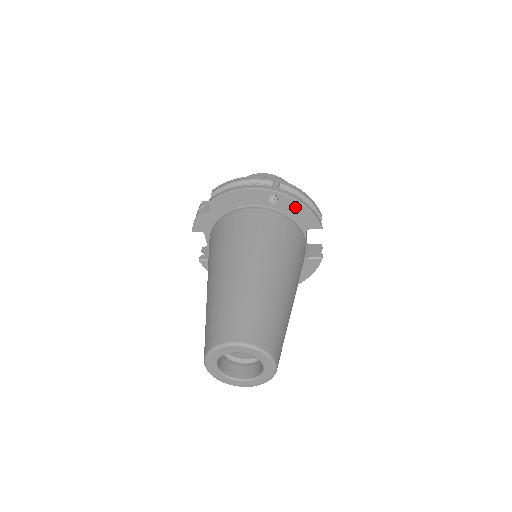
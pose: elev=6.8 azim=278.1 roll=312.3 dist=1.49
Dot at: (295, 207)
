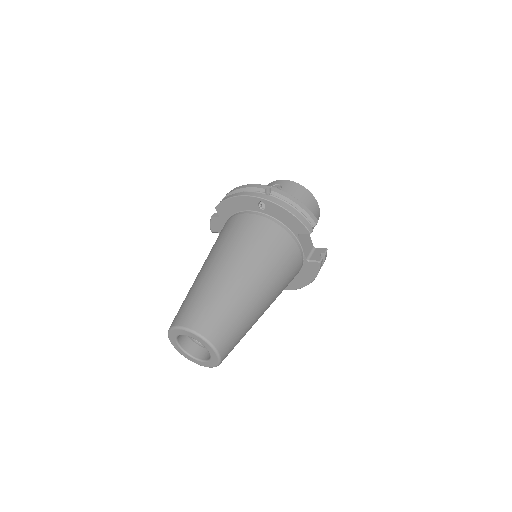
Dot at: (282, 213)
